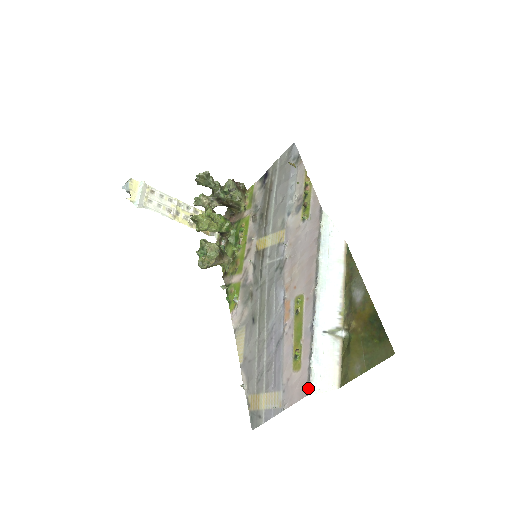
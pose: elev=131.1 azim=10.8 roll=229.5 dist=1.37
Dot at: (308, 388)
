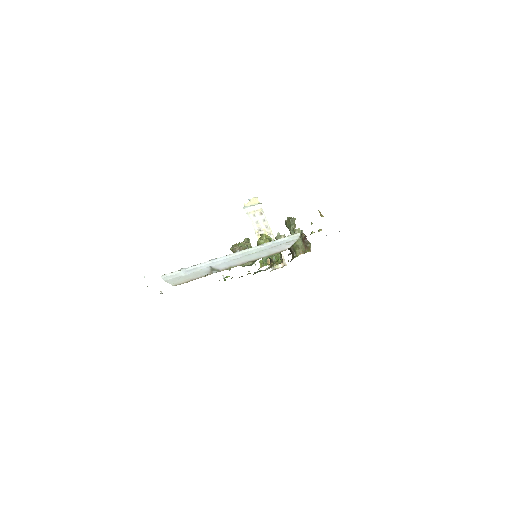
Dot at: (164, 275)
